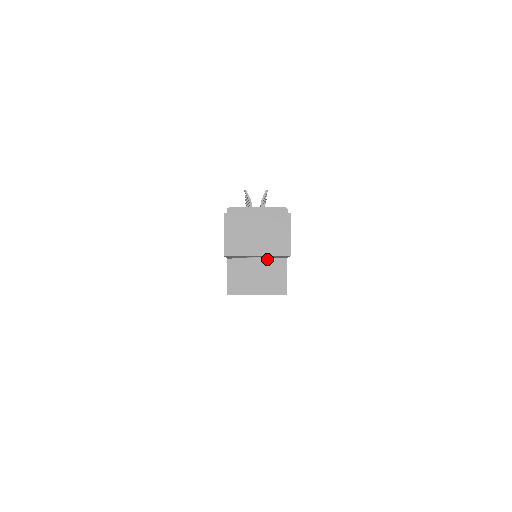
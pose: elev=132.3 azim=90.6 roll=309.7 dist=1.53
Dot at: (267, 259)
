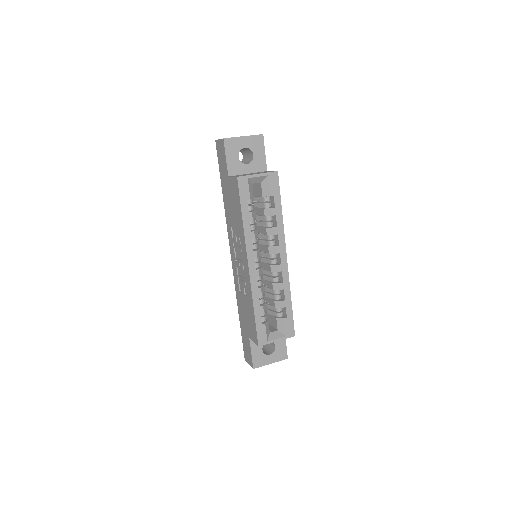
Dot at: occluded
